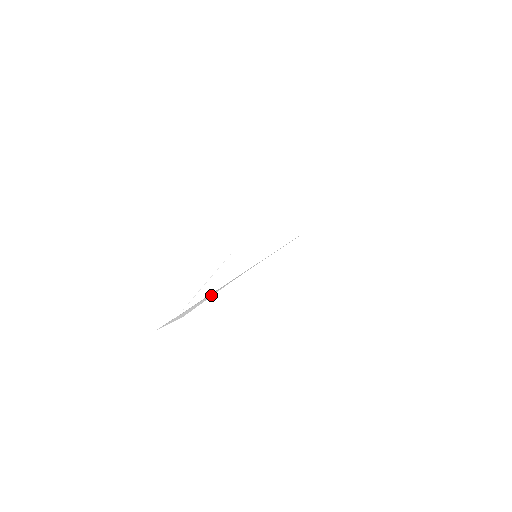
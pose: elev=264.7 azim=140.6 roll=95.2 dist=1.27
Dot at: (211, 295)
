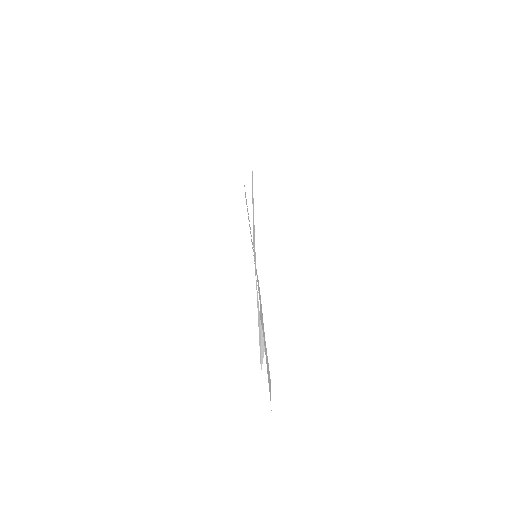
Dot at: (261, 334)
